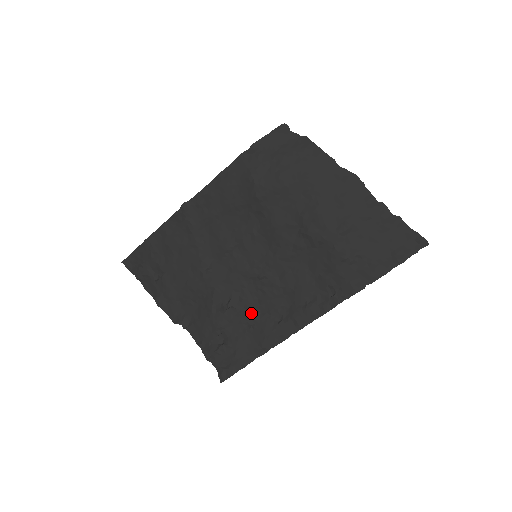
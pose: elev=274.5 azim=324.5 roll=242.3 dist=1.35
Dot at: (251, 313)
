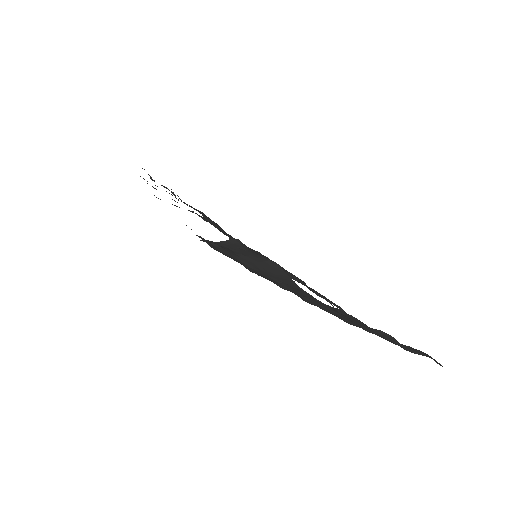
Dot at: occluded
